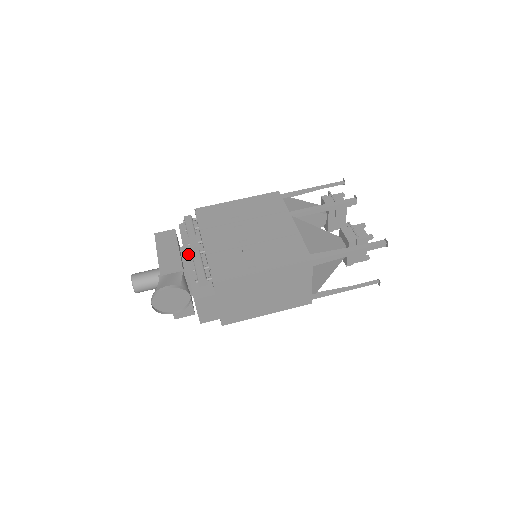
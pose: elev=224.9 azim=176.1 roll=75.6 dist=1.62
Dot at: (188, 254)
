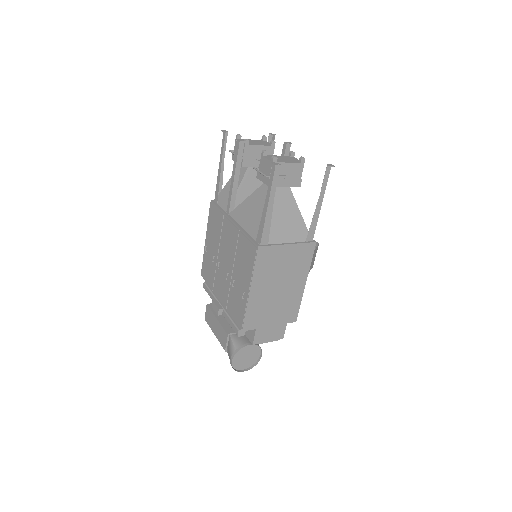
Dot at: occluded
